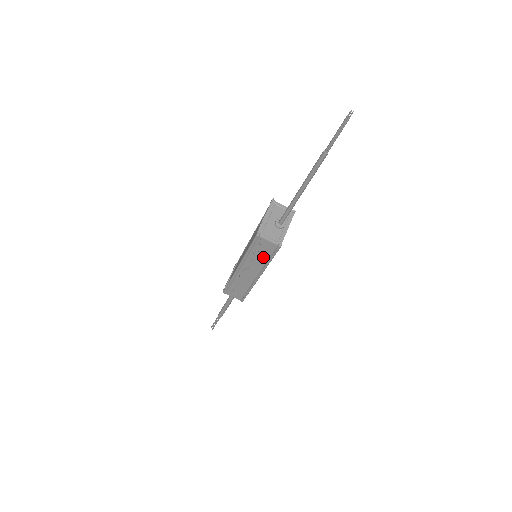
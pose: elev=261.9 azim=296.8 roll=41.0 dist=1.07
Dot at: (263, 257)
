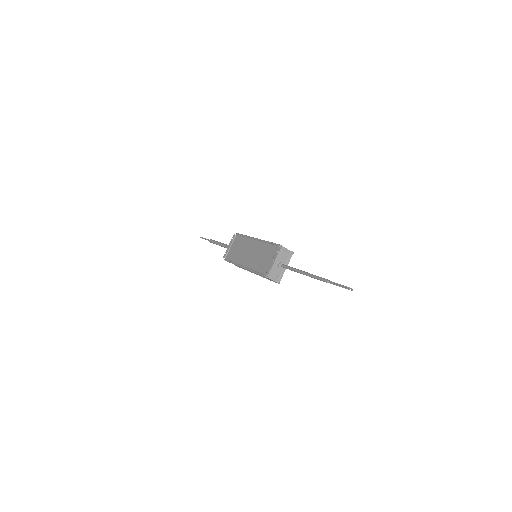
Dot at: occluded
